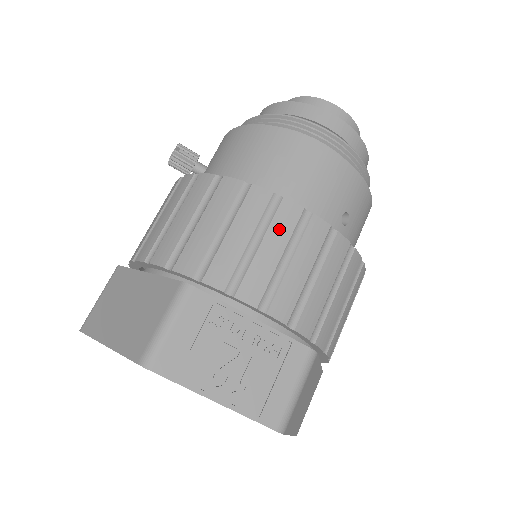
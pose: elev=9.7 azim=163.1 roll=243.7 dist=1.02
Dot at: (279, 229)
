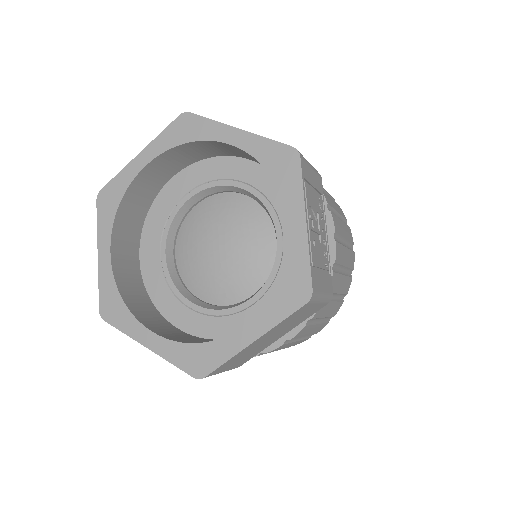
Dot at: (347, 231)
